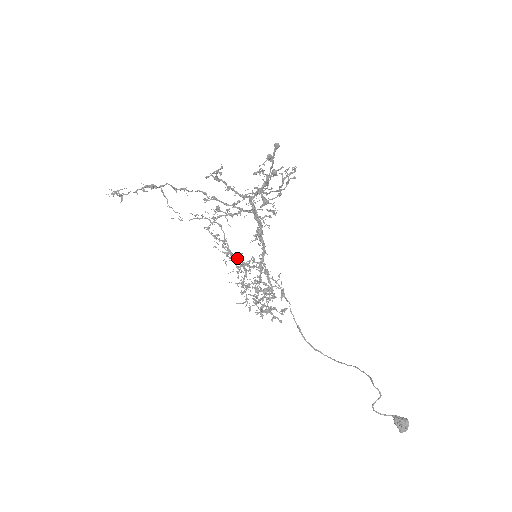
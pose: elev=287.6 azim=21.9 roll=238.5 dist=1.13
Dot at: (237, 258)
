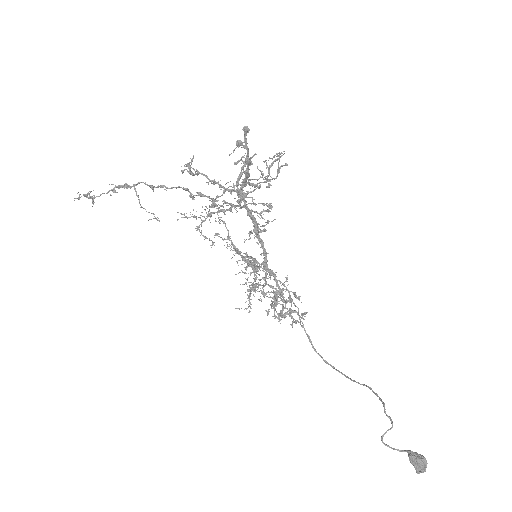
Dot at: (243, 258)
